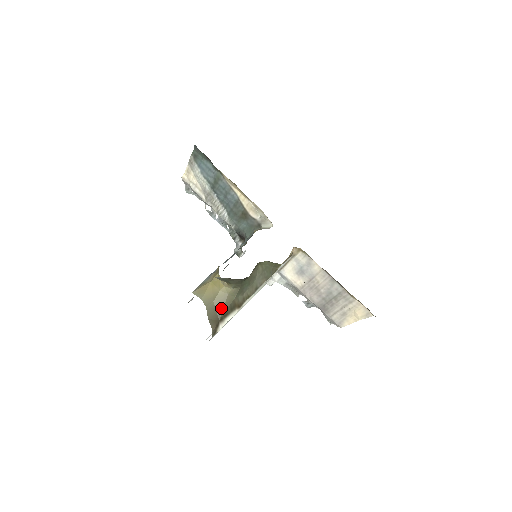
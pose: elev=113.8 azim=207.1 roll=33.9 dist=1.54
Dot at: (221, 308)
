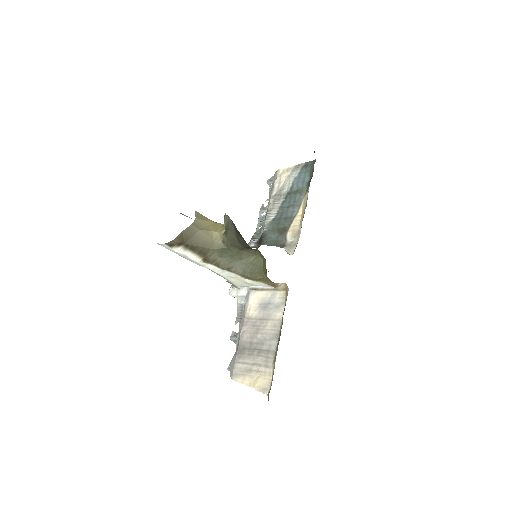
Dot at: (197, 240)
